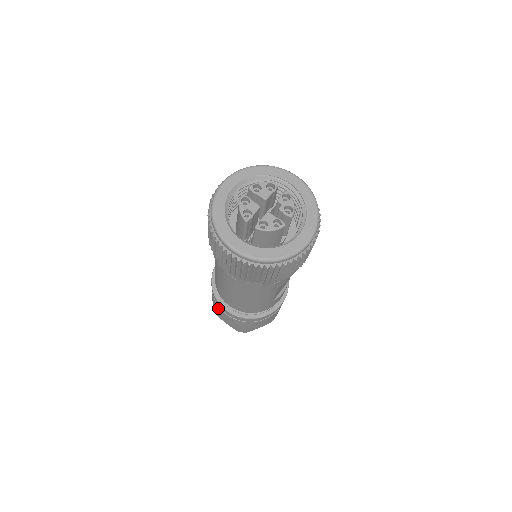
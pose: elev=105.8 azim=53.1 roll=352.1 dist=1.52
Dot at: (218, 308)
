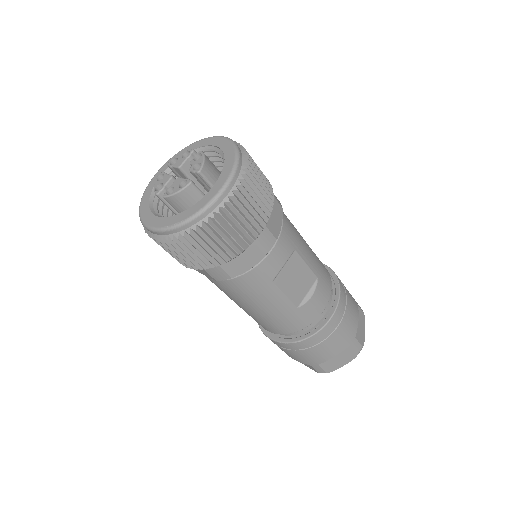
Dot at: occluded
